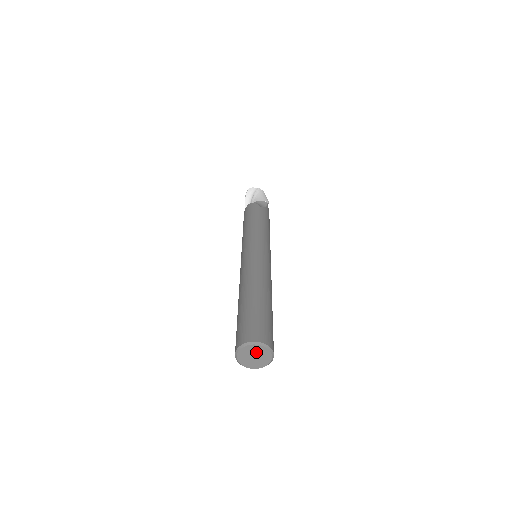
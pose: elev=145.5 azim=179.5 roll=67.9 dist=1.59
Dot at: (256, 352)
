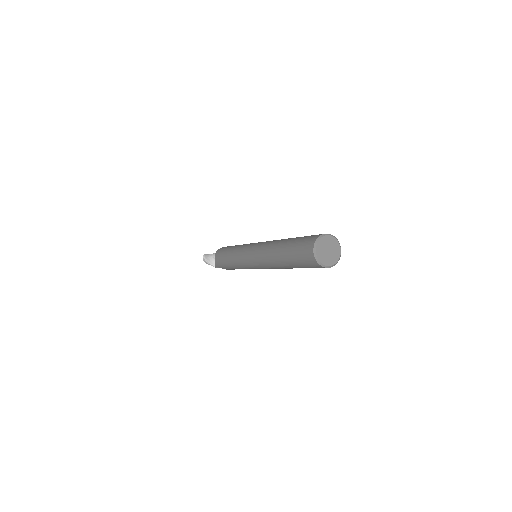
Dot at: (328, 244)
